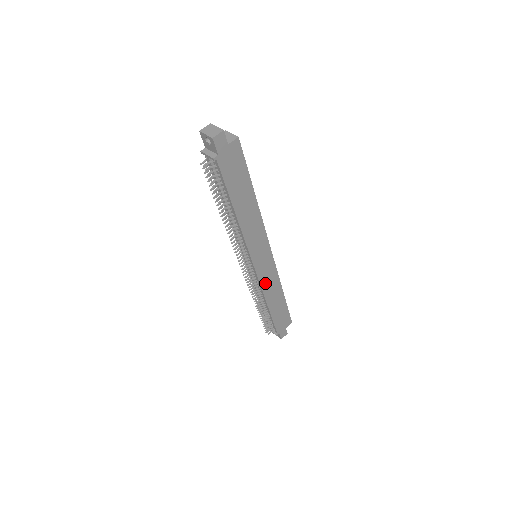
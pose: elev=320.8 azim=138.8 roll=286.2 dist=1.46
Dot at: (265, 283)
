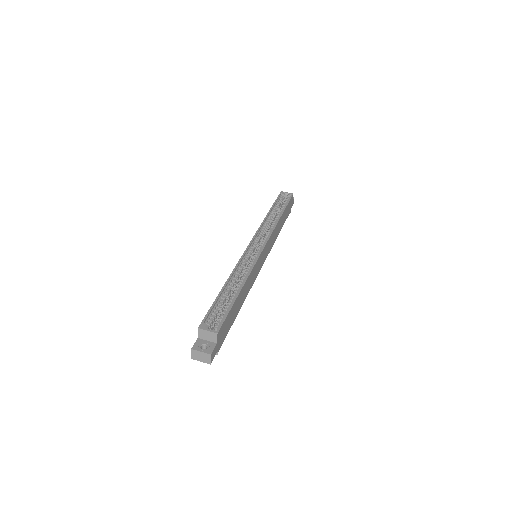
Dot at: (271, 245)
